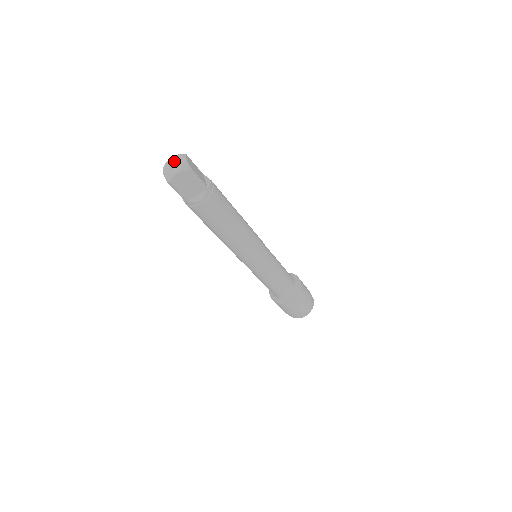
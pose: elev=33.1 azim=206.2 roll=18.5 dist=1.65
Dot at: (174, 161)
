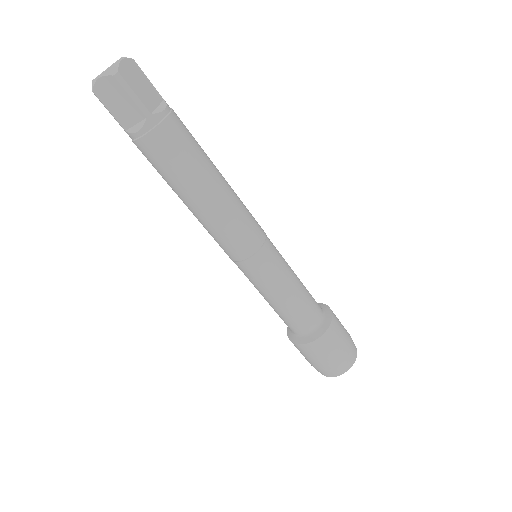
Dot at: occluded
